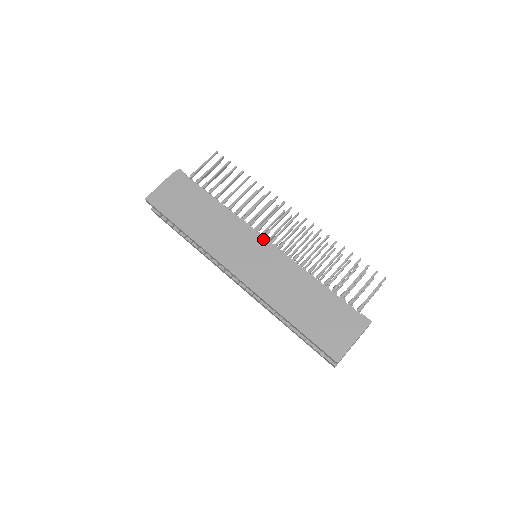
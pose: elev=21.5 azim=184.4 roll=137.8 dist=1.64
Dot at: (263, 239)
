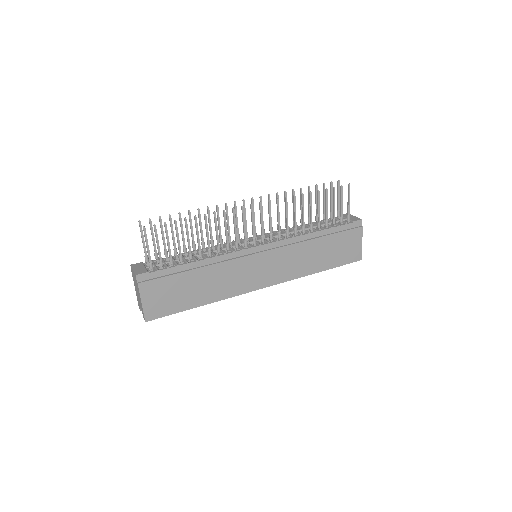
Dot at: (258, 248)
